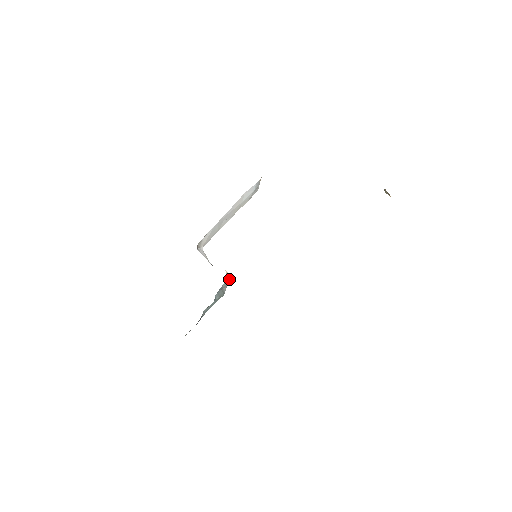
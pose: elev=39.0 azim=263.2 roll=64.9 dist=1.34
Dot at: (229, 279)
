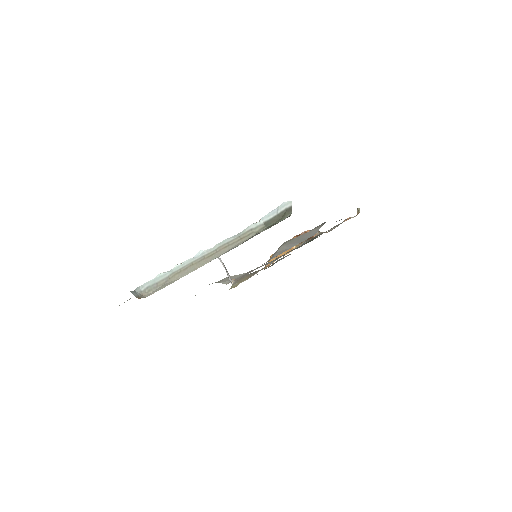
Dot at: occluded
